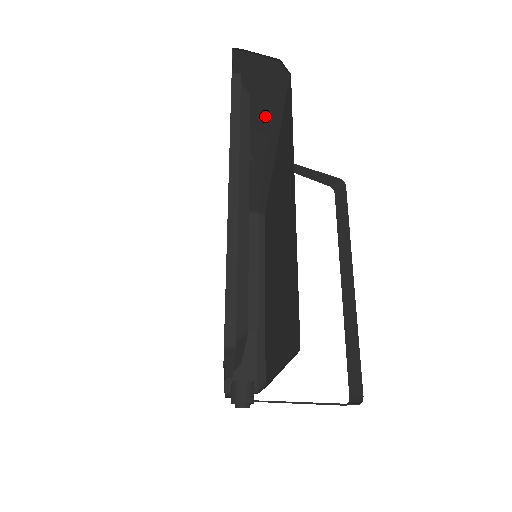
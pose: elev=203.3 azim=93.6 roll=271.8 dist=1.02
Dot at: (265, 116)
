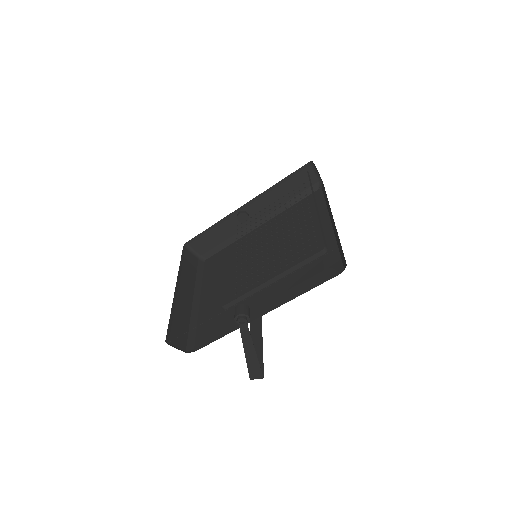
Dot at: (283, 200)
